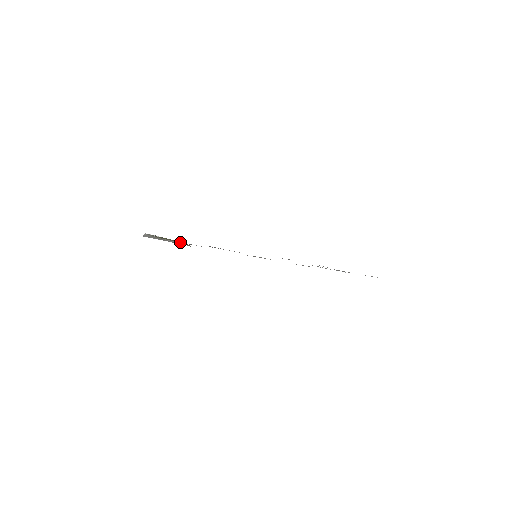
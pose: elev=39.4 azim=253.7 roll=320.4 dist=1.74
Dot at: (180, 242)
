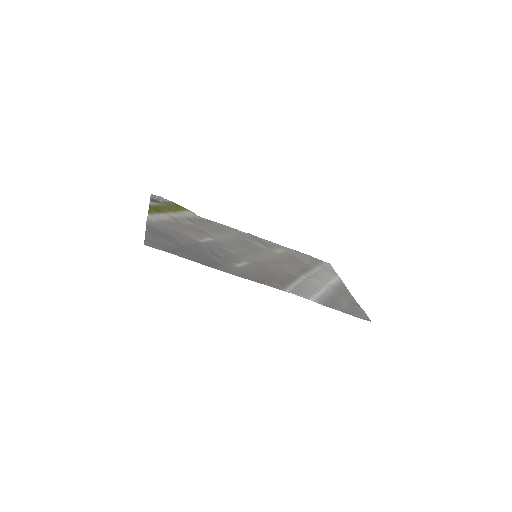
Dot at: (184, 210)
